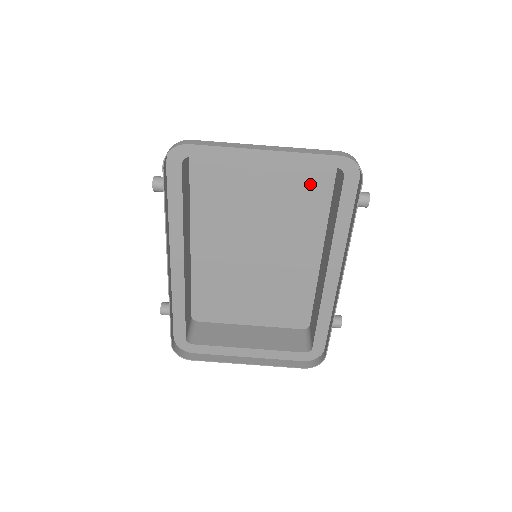
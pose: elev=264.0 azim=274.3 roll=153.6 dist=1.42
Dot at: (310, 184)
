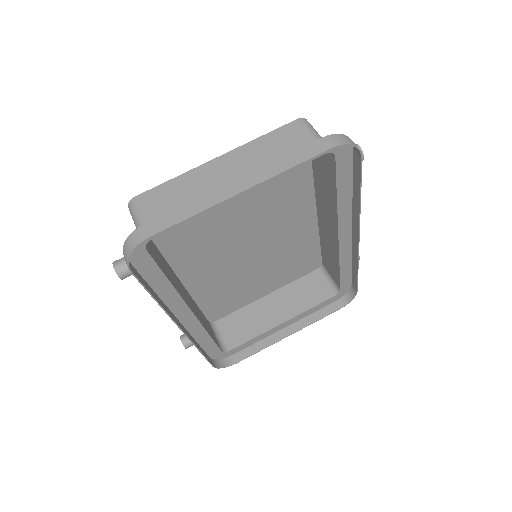
Dot at: occluded
